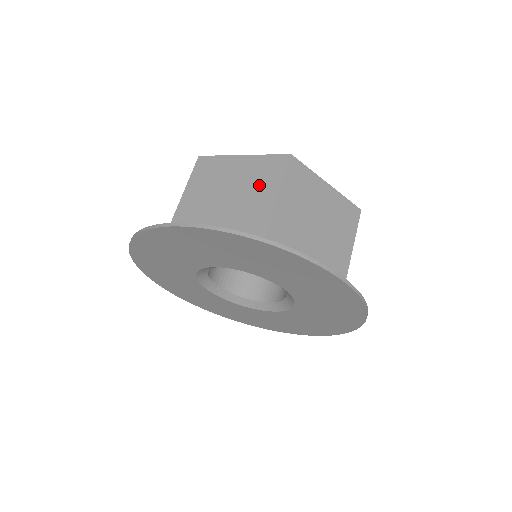
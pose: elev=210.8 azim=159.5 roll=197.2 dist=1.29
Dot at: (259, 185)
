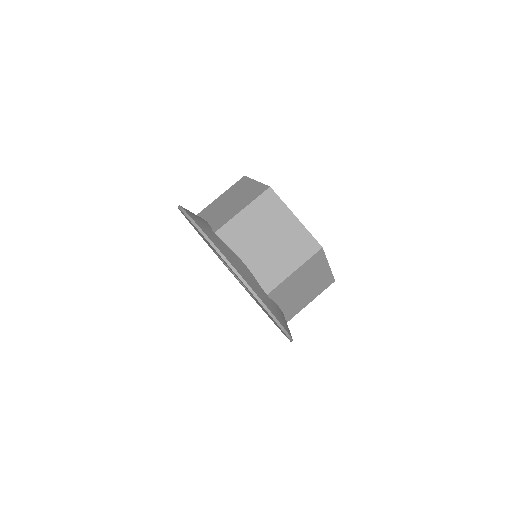
Dot at: (290, 252)
